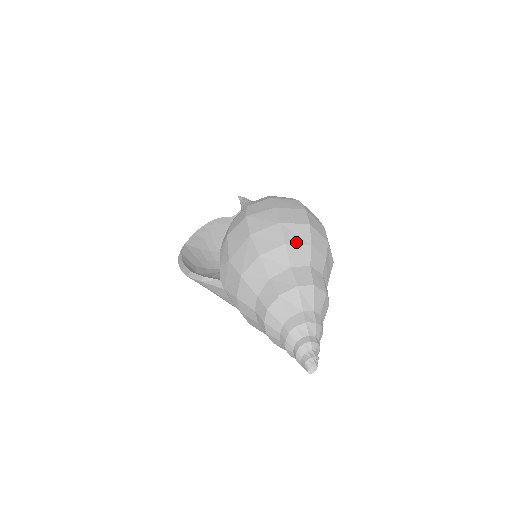
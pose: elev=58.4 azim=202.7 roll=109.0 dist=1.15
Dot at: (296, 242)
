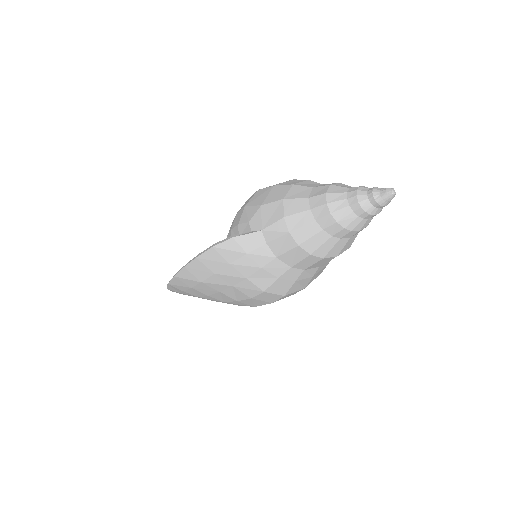
Dot at: occluded
